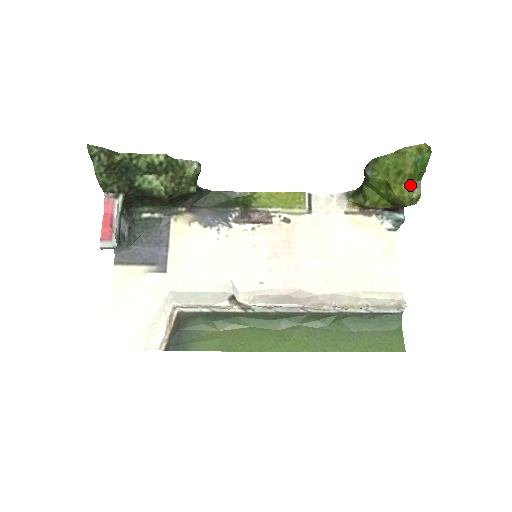
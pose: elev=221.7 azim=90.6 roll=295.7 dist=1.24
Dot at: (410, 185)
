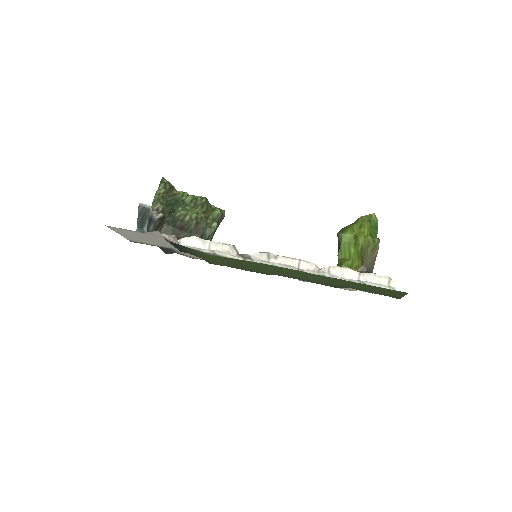
Dot at: occluded
